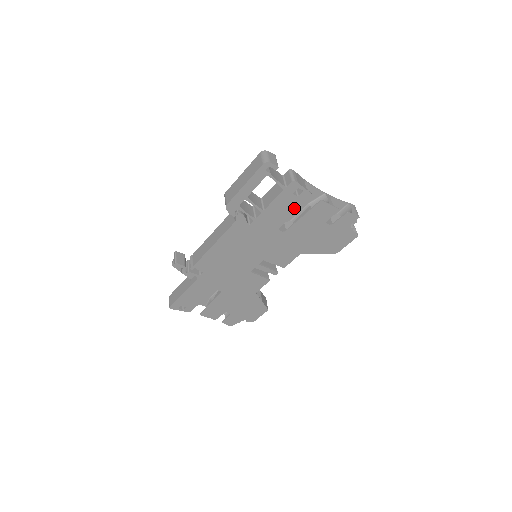
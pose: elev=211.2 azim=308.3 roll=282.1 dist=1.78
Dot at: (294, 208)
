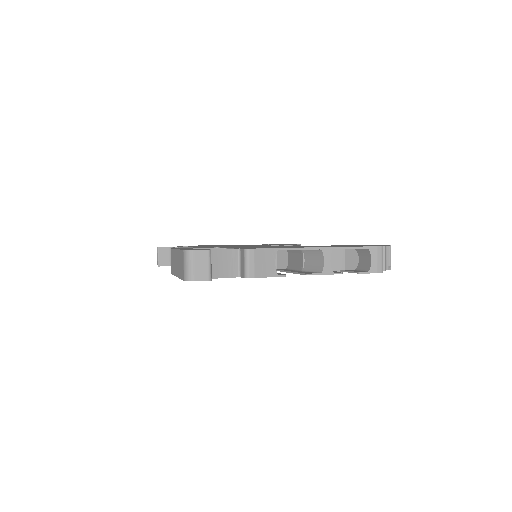
Dot at: occluded
